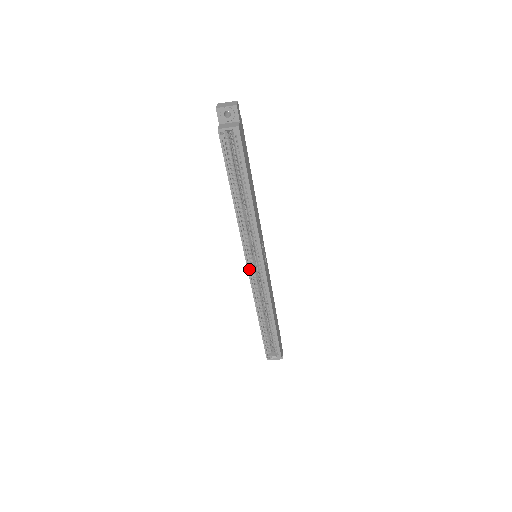
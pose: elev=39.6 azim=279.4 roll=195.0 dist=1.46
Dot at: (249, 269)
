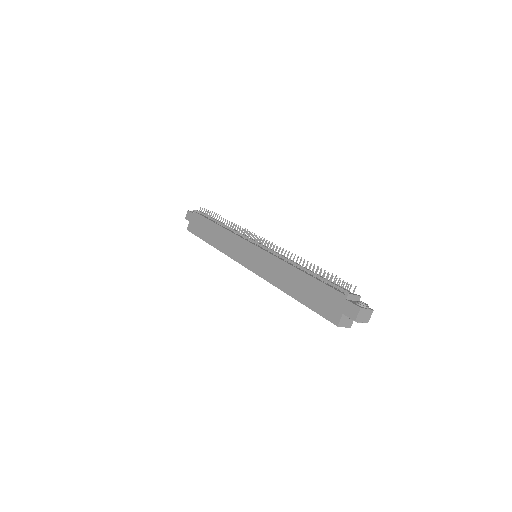
Dot at: (244, 265)
